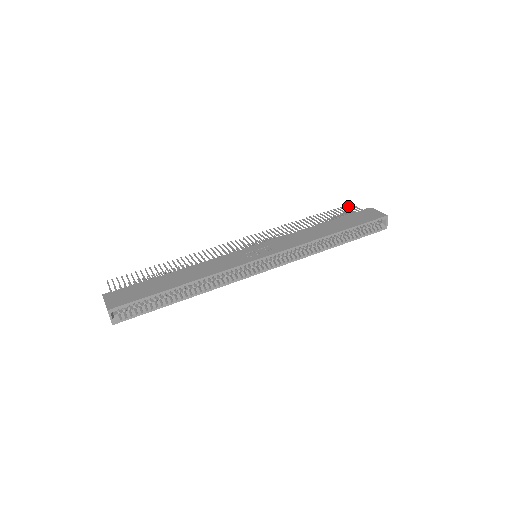
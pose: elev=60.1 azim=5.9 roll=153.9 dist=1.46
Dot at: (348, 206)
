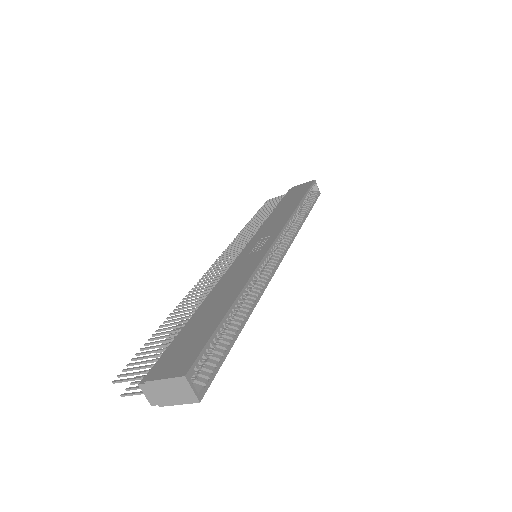
Dot at: (268, 202)
